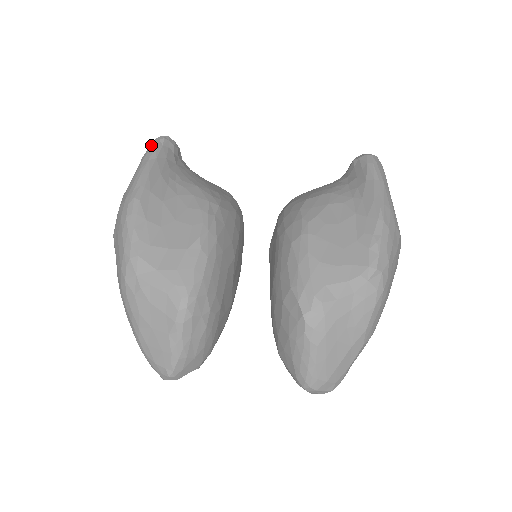
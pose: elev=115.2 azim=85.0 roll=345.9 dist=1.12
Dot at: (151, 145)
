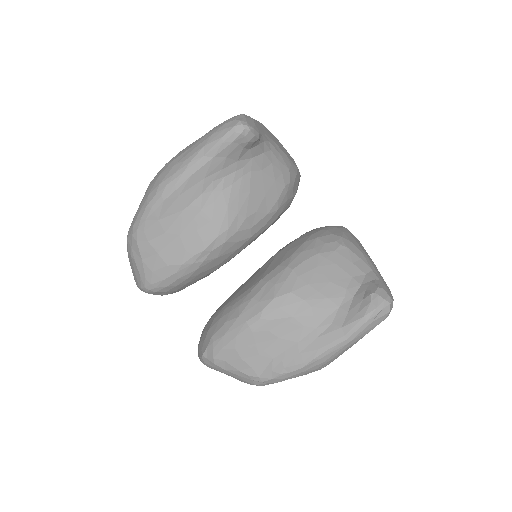
Dot at: (225, 131)
